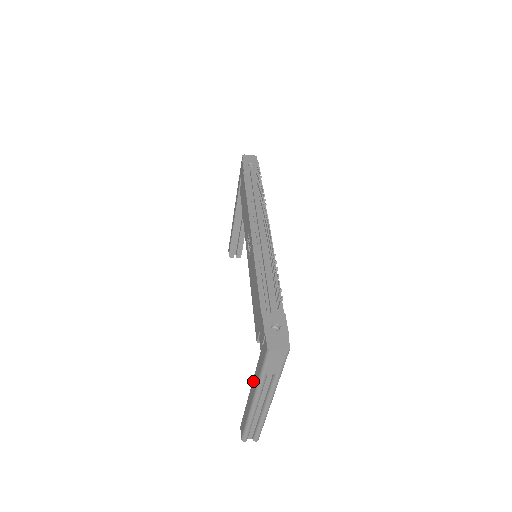
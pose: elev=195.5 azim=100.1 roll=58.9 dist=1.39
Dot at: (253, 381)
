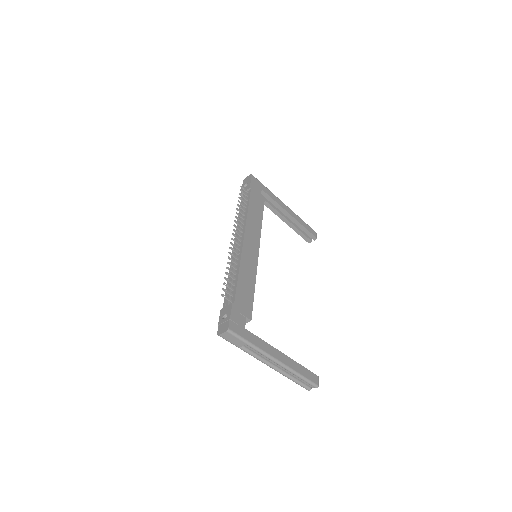
Dot at: occluded
